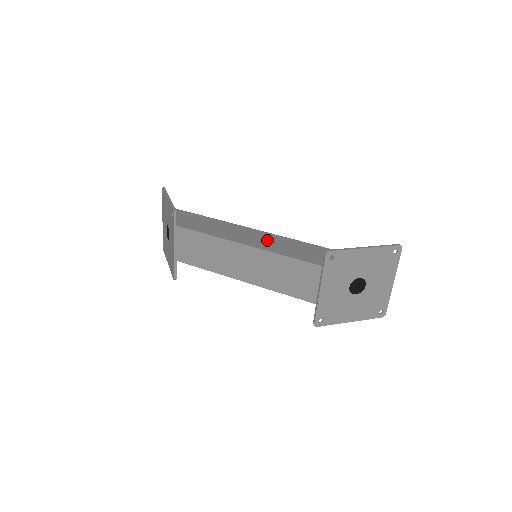
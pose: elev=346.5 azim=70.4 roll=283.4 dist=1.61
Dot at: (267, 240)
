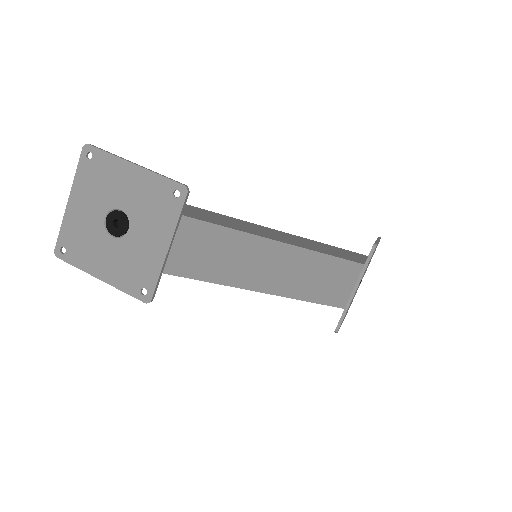
Dot at: (277, 234)
